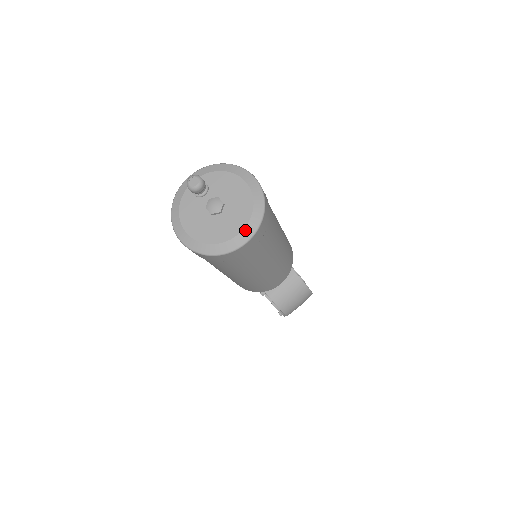
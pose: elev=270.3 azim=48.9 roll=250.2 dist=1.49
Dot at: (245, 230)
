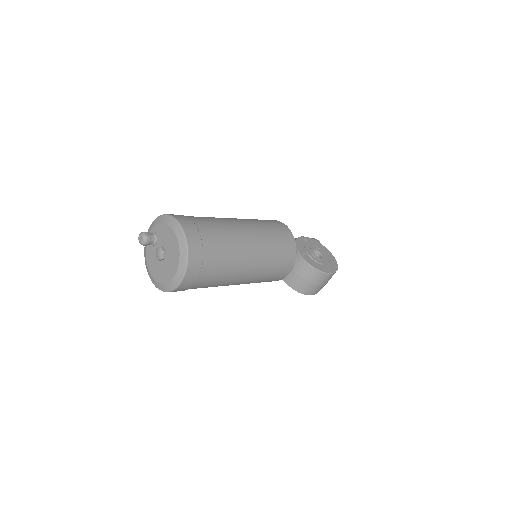
Dot at: (177, 273)
